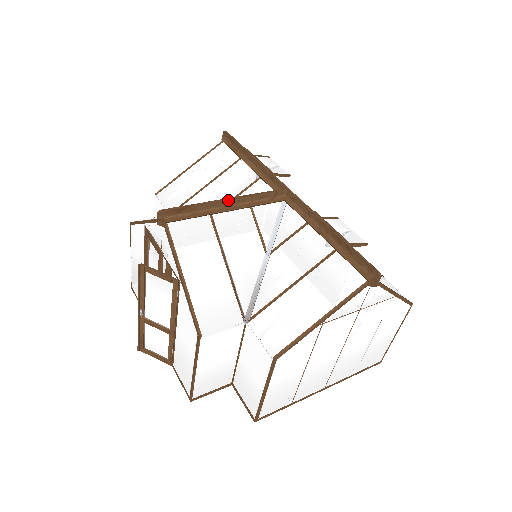
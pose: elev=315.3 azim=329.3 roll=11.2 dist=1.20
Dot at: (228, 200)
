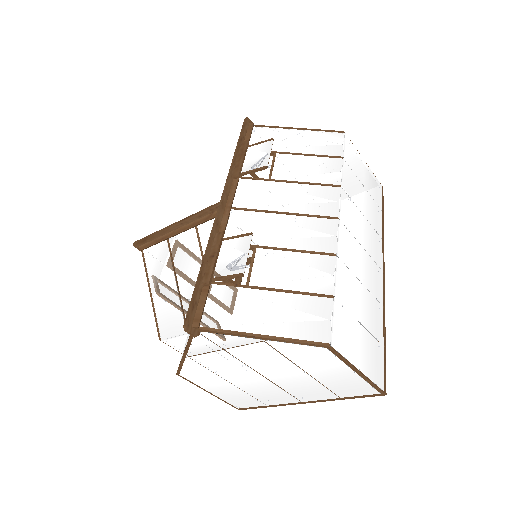
Dot at: (172, 226)
